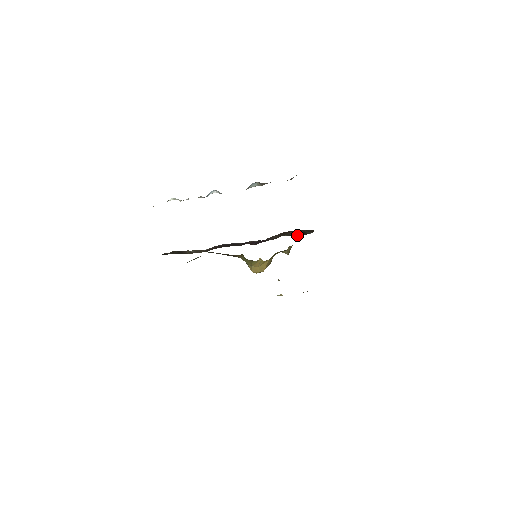
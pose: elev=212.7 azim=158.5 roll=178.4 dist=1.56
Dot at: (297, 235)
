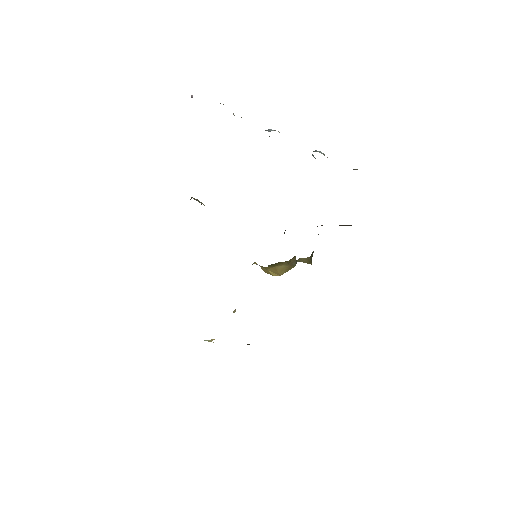
Dot at: occluded
